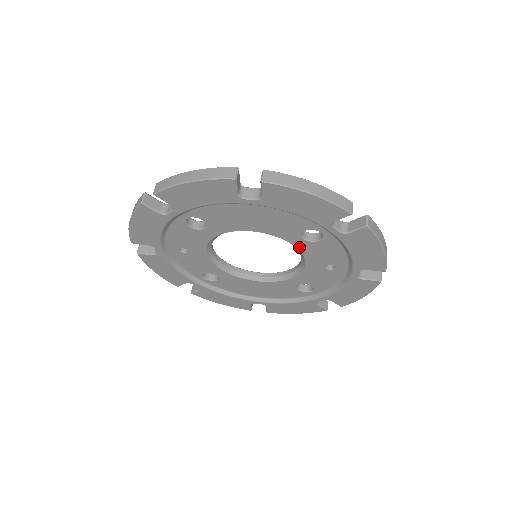
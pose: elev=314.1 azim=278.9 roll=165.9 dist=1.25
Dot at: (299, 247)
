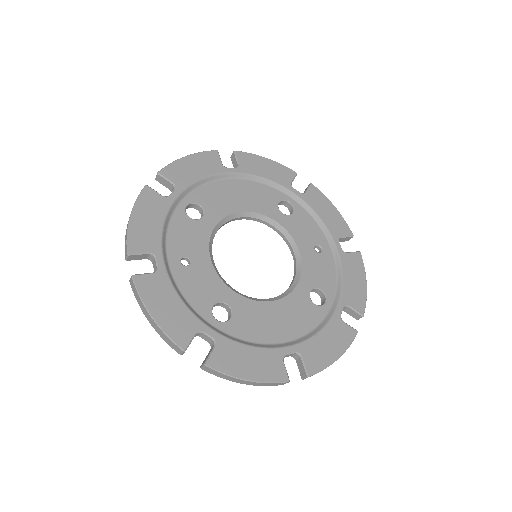
Dot at: (284, 225)
